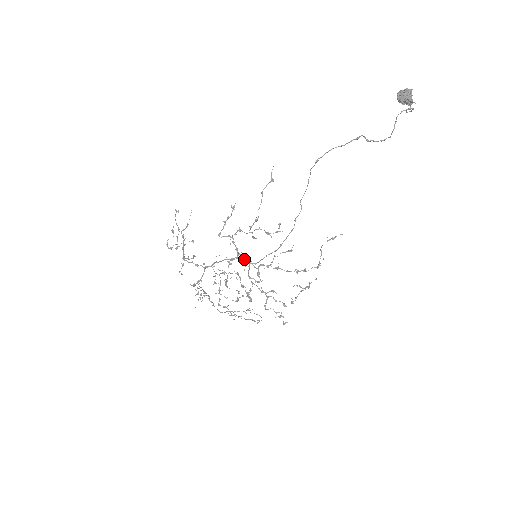
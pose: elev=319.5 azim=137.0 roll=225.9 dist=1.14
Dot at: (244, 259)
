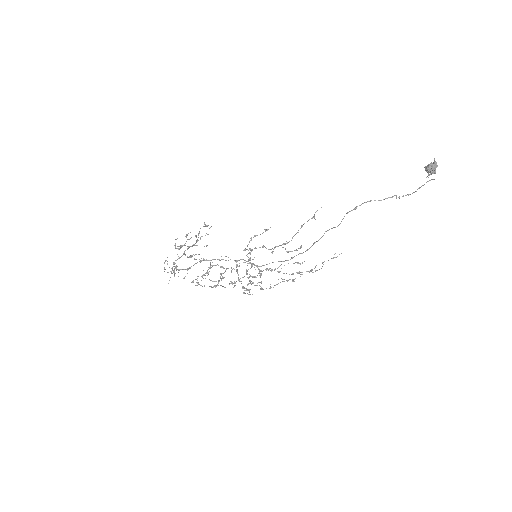
Dot at: (251, 263)
